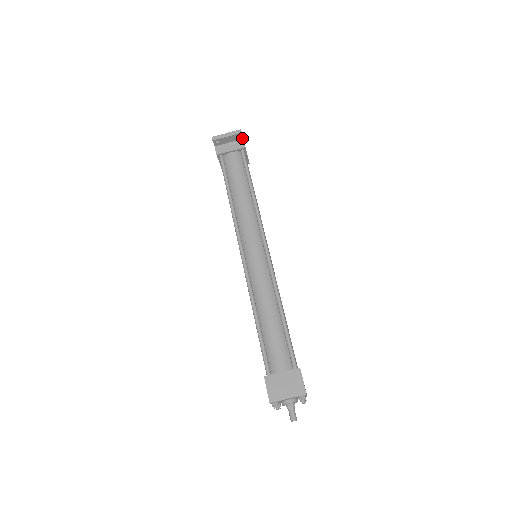
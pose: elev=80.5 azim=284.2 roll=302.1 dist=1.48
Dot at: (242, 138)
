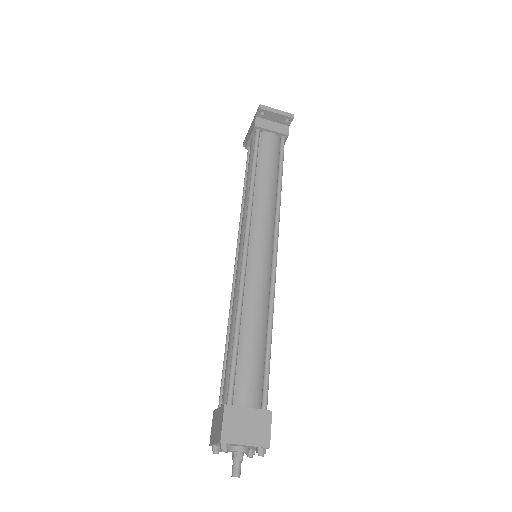
Dot at: (289, 124)
